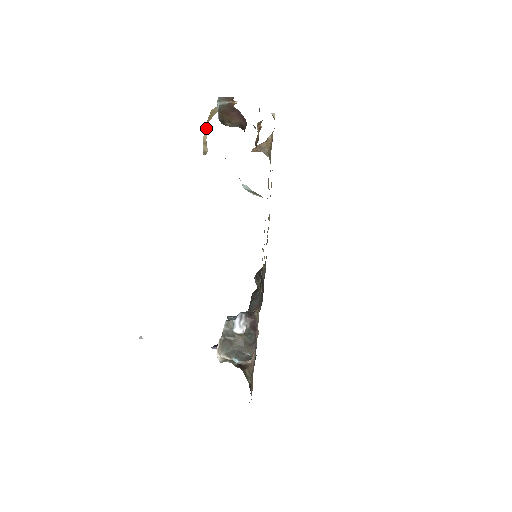
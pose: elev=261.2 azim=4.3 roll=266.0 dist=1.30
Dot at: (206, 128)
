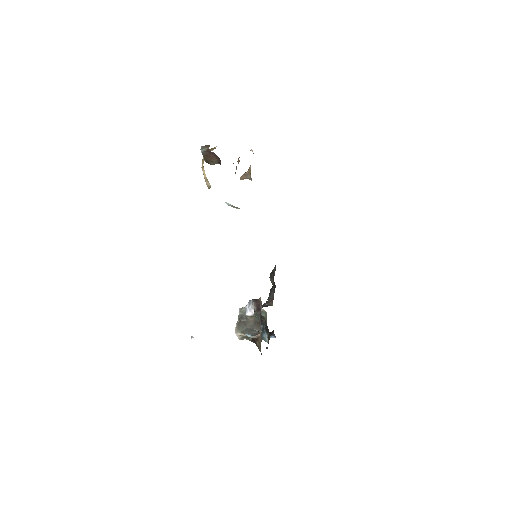
Dot at: (203, 169)
